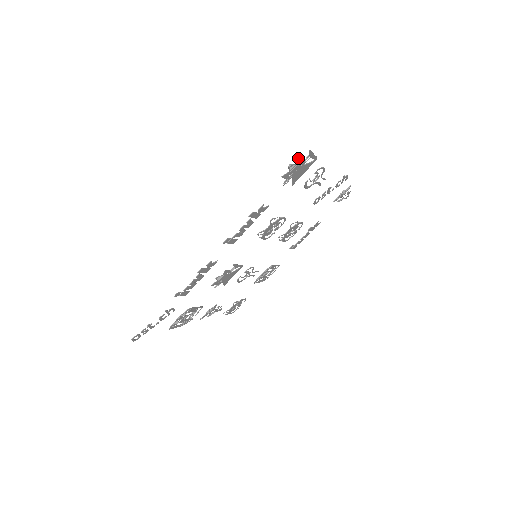
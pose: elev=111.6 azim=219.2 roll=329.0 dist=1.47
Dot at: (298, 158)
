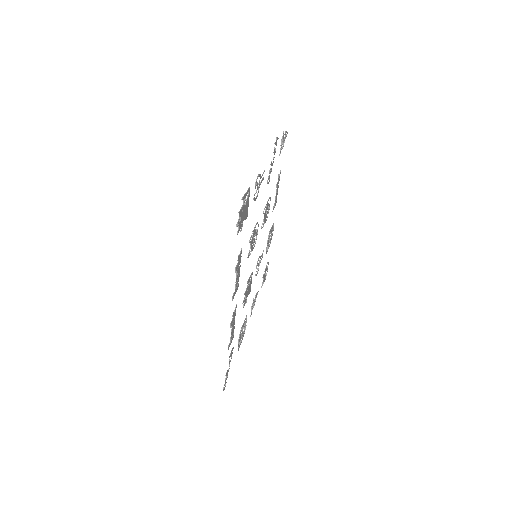
Dot at: occluded
